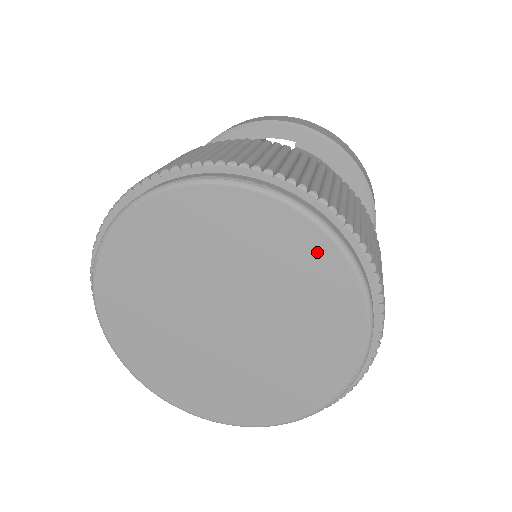
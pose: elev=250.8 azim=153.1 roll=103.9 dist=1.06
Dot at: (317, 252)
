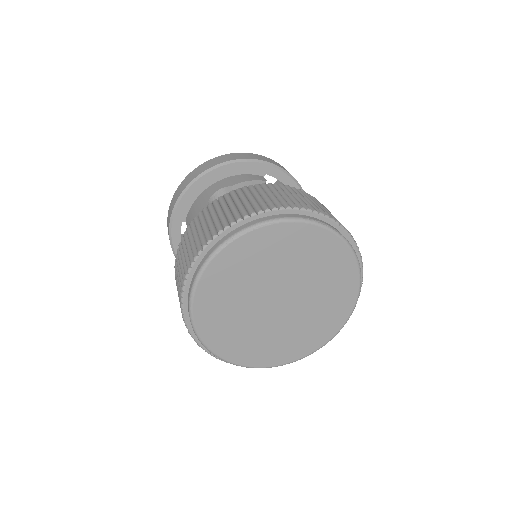
Dot at: (349, 278)
